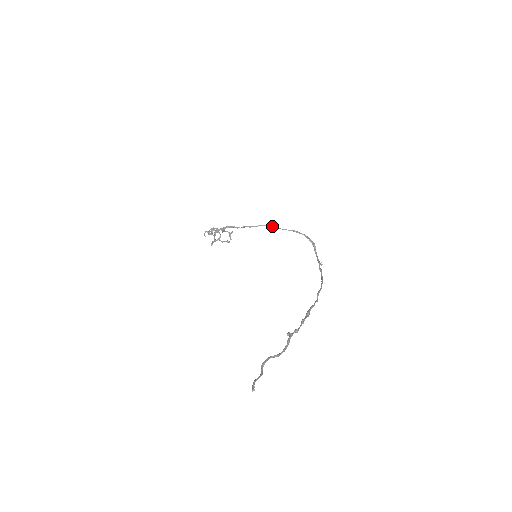
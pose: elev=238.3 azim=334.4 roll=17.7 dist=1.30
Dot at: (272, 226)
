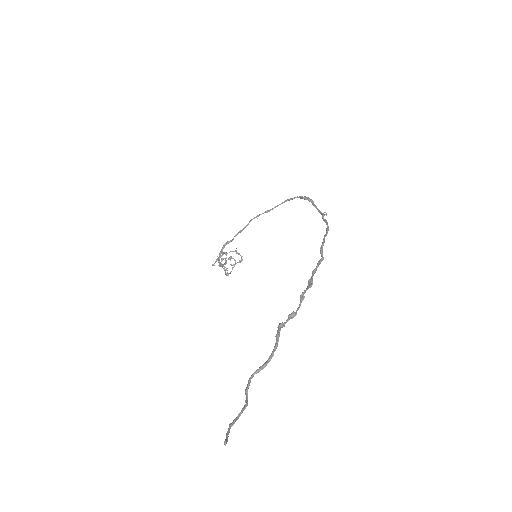
Dot at: (262, 213)
